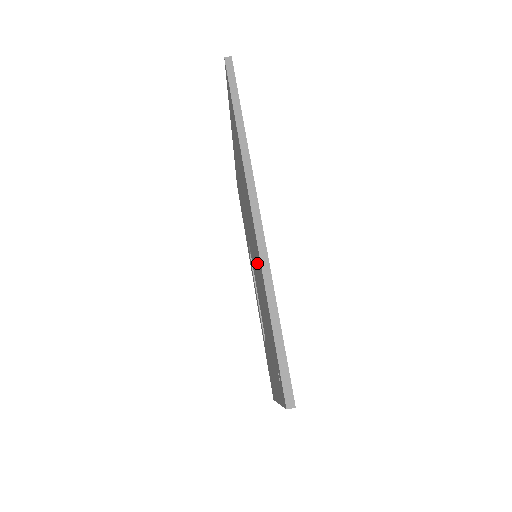
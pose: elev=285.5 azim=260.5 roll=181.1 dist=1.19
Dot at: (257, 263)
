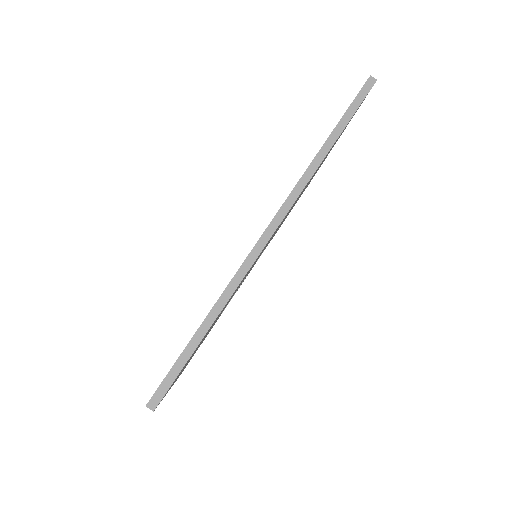
Dot at: occluded
